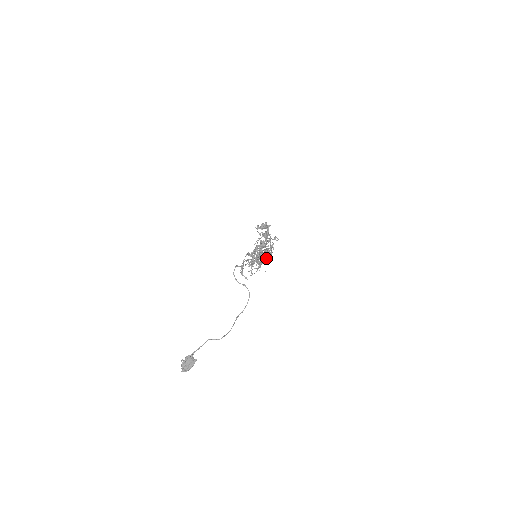
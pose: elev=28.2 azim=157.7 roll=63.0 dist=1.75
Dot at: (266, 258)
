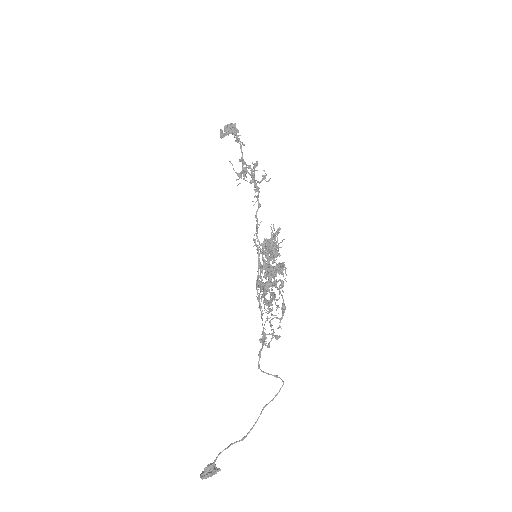
Dot at: occluded
